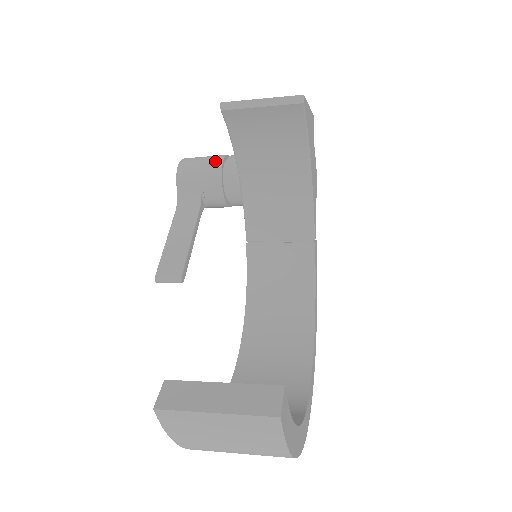
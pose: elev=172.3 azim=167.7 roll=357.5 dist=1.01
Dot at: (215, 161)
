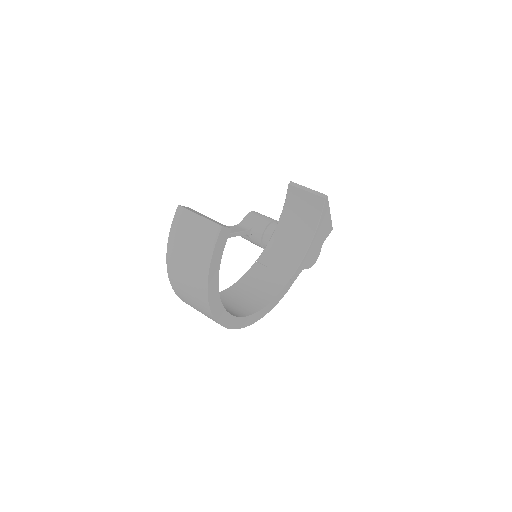
Dot at: (271, 218)
